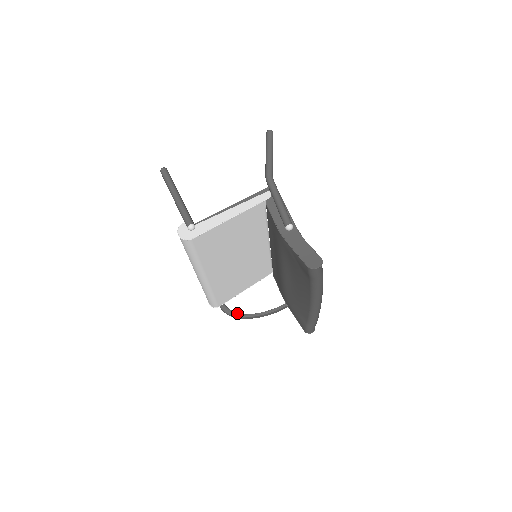
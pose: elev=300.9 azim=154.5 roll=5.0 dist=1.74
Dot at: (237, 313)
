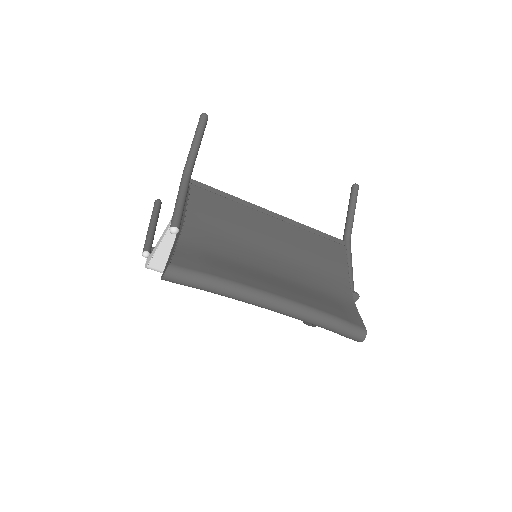
Dot at: occluded
